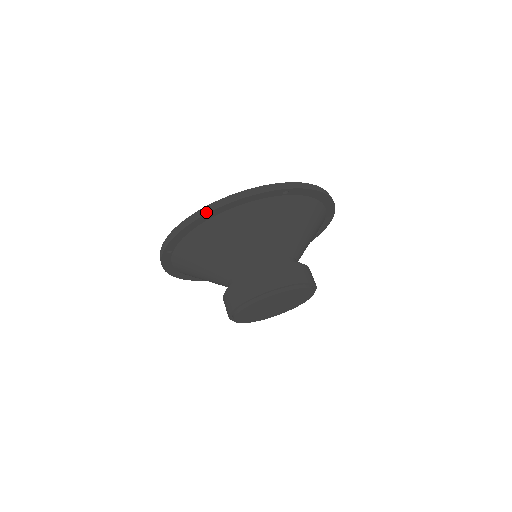
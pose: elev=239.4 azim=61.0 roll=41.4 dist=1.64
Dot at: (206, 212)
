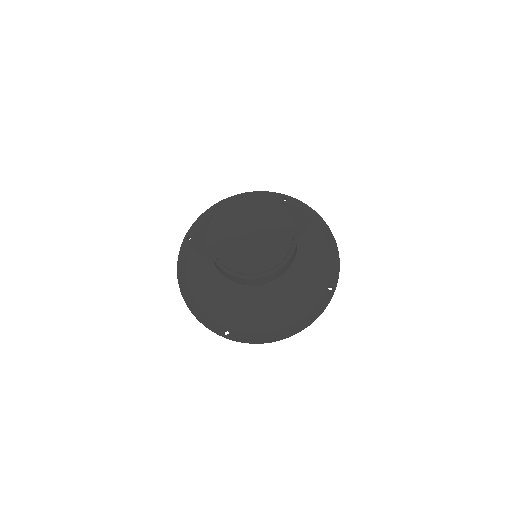
Dot at: (226, 199)
